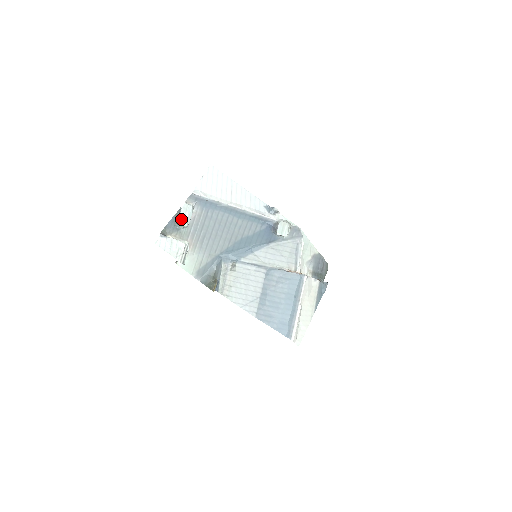
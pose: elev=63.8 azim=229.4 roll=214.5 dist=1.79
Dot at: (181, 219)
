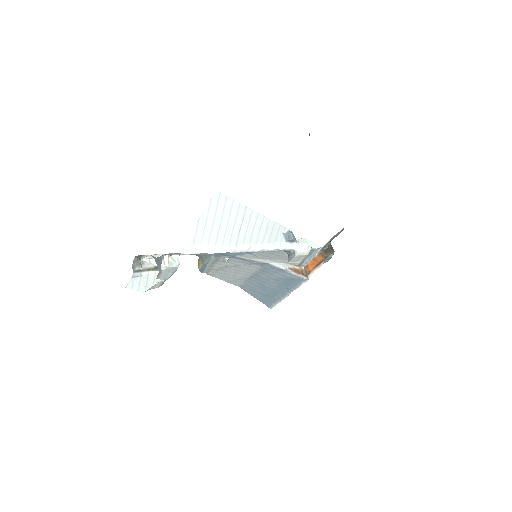
Dot at: (161, 277)
